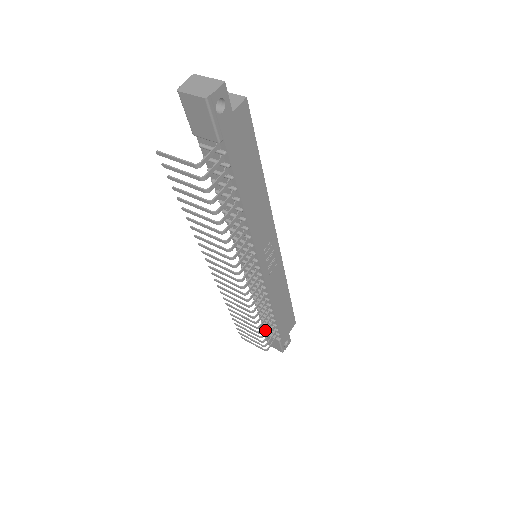
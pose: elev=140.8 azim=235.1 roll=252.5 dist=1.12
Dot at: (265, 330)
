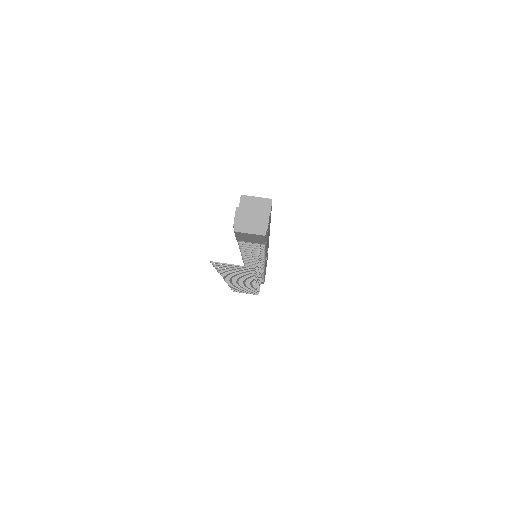
Dot at: occluded
